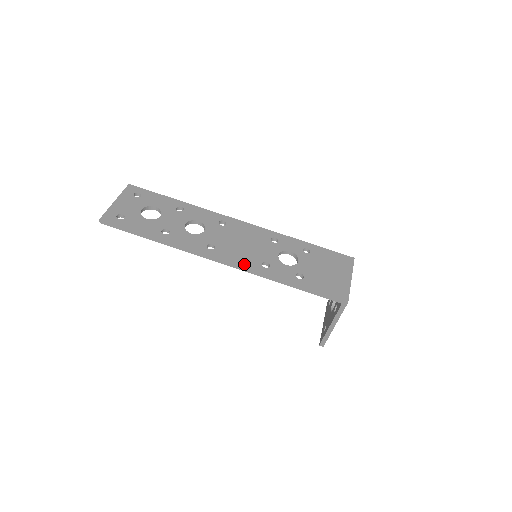
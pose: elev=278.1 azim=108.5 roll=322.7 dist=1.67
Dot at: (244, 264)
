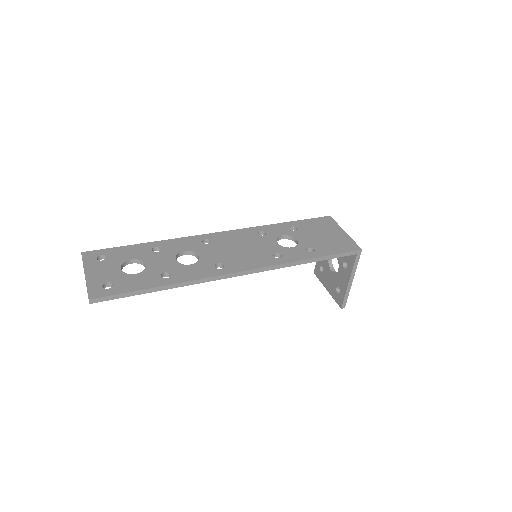
Dot at: (261, 265)
